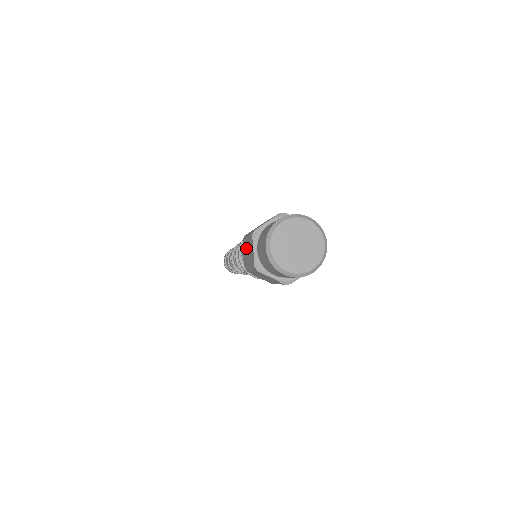
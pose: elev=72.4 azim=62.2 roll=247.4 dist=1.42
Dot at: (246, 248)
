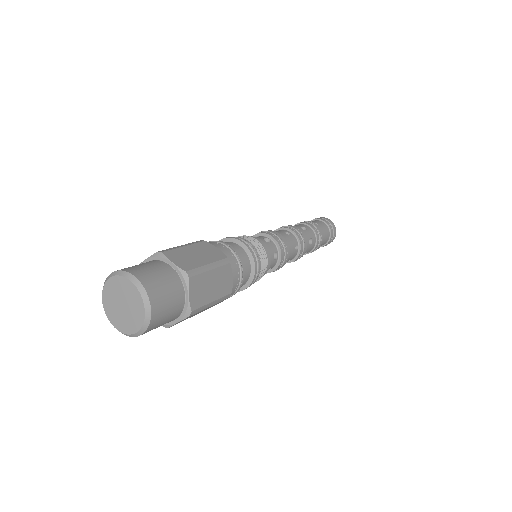
Dot at: occluded
